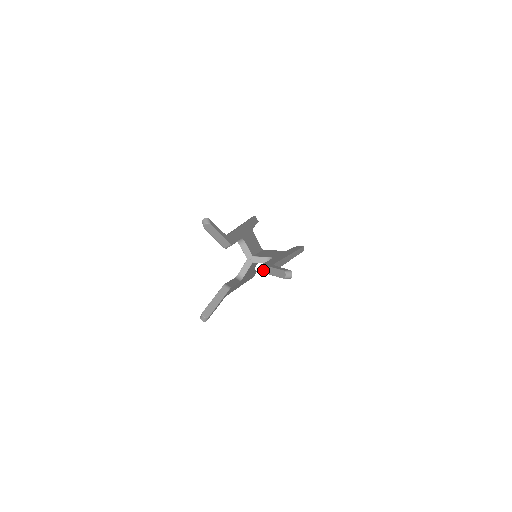
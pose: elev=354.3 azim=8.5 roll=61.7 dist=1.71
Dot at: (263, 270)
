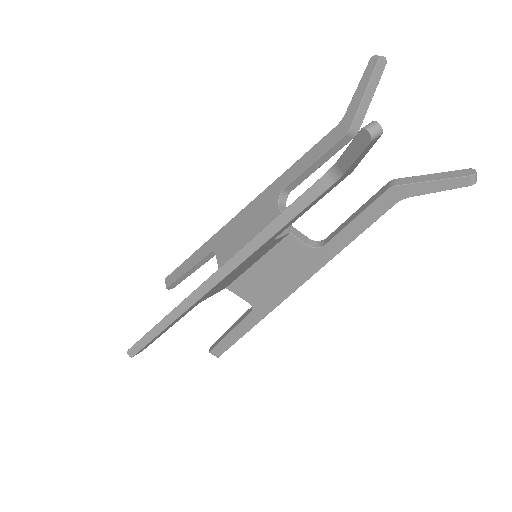
Dot at: (399, 182)
